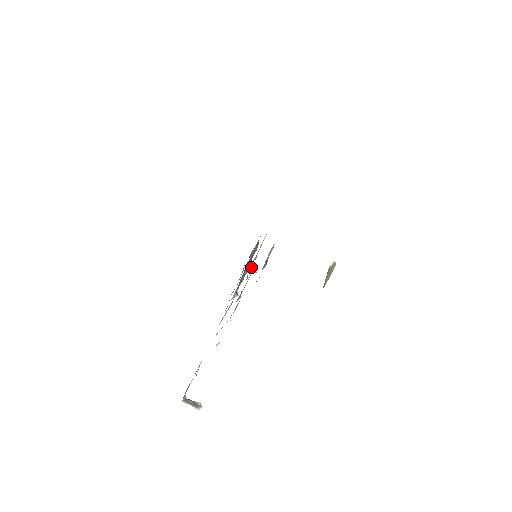
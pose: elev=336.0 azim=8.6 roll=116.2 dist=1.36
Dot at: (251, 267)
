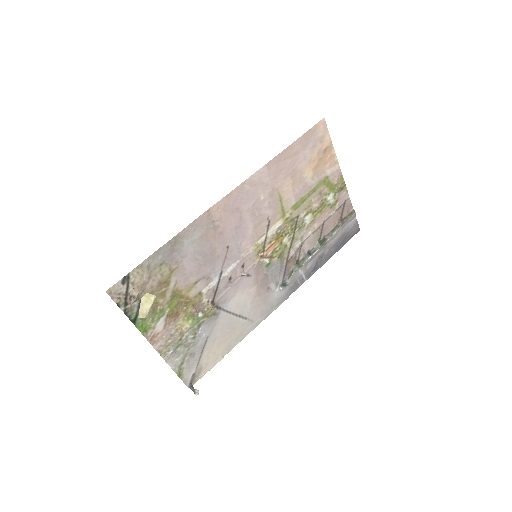
Dot at: (237, 272)
